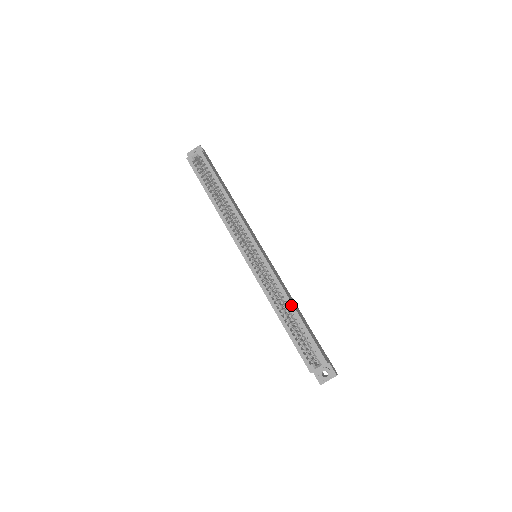
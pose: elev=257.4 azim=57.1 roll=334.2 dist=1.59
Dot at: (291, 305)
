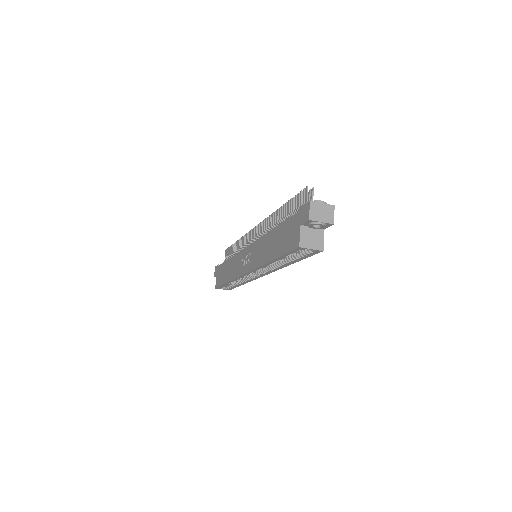
Dot at: (243, 284)
